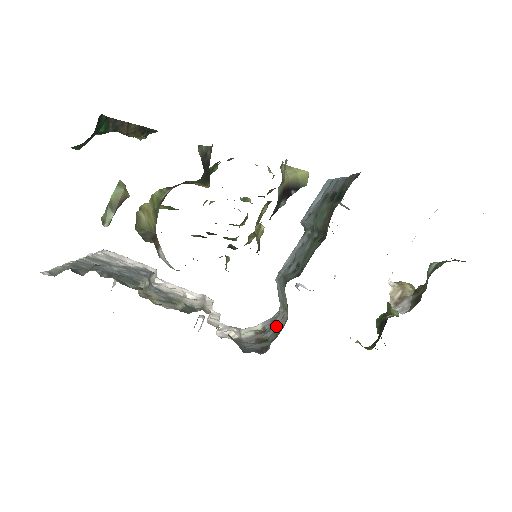
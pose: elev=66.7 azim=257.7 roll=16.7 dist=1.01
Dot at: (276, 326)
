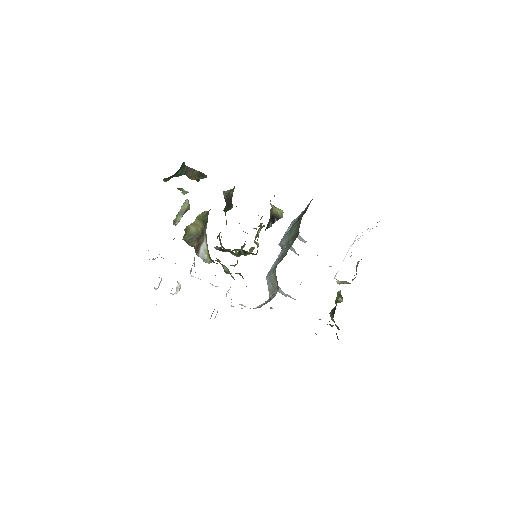
Dot at: occluded
